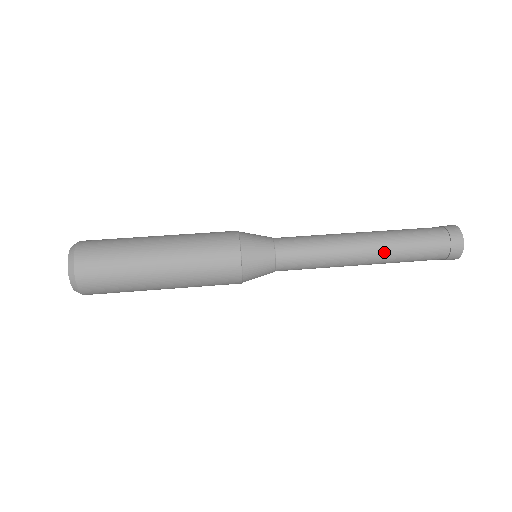
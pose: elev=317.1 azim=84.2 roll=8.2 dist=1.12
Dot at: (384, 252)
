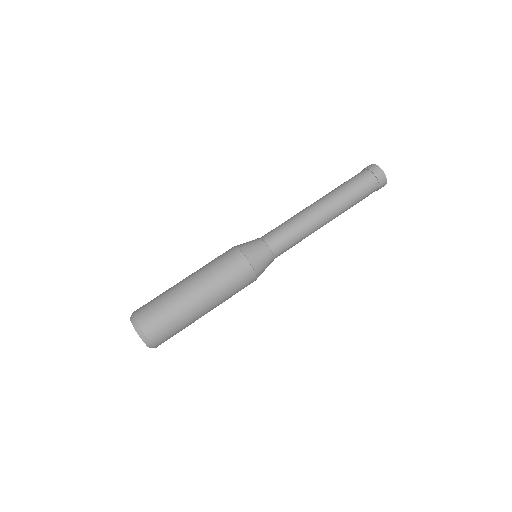
Dot at: (337, 205)
